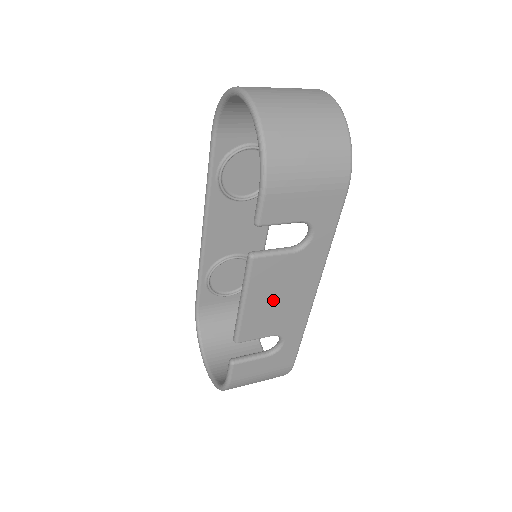
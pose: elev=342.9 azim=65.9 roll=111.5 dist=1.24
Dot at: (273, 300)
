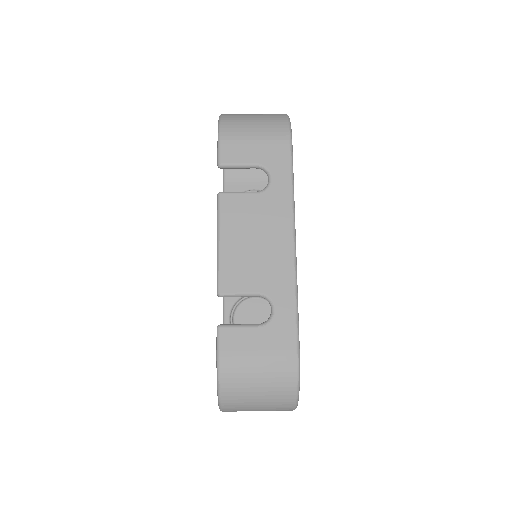
Dot at: (248, 244)
